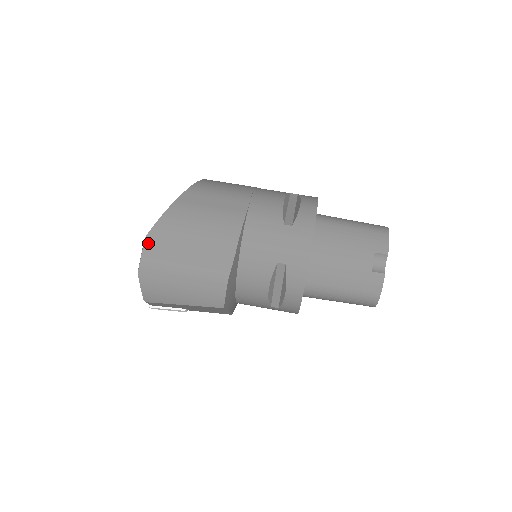
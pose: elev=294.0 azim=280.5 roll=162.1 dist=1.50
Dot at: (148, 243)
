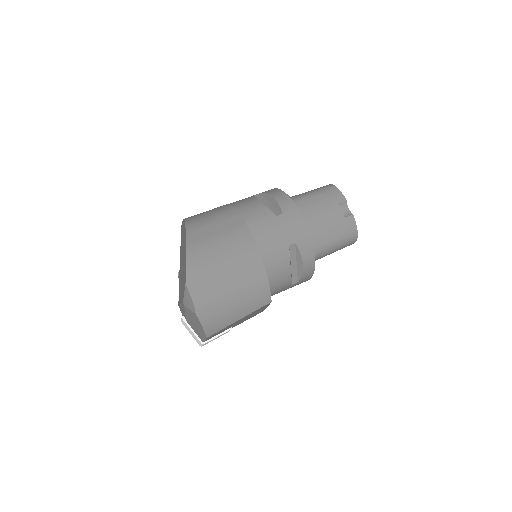
Dot at: (191, 286)
